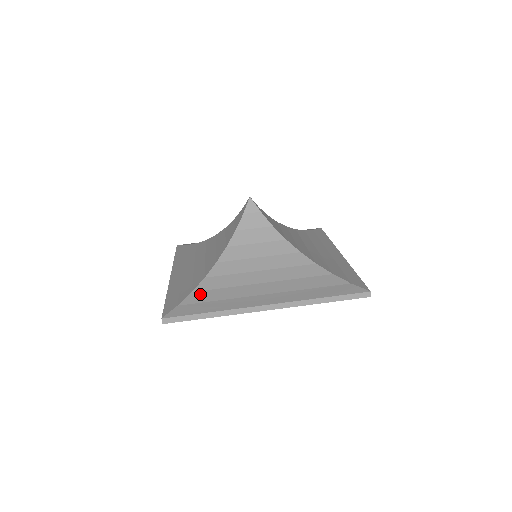
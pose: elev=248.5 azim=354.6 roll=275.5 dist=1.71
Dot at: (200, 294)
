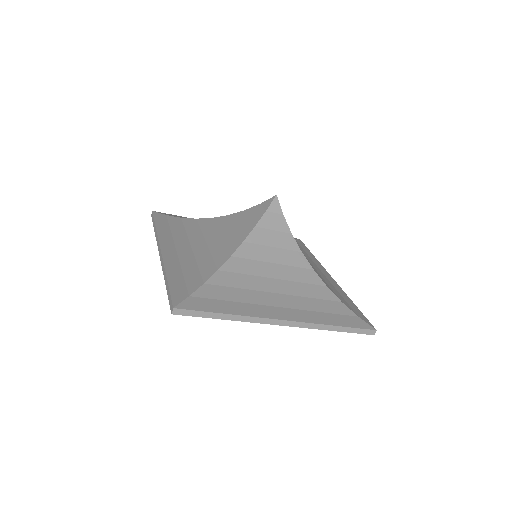
Dot at: (213, 288)
